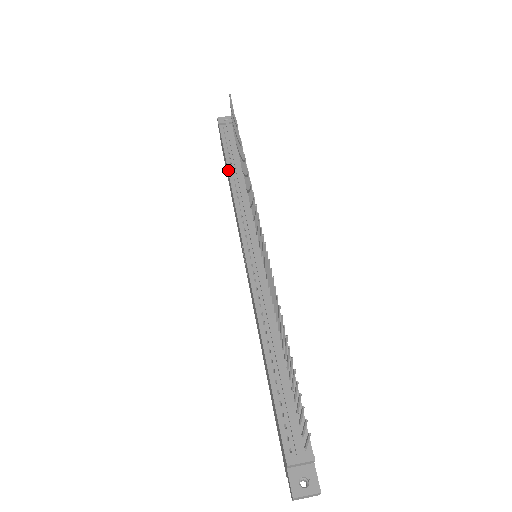
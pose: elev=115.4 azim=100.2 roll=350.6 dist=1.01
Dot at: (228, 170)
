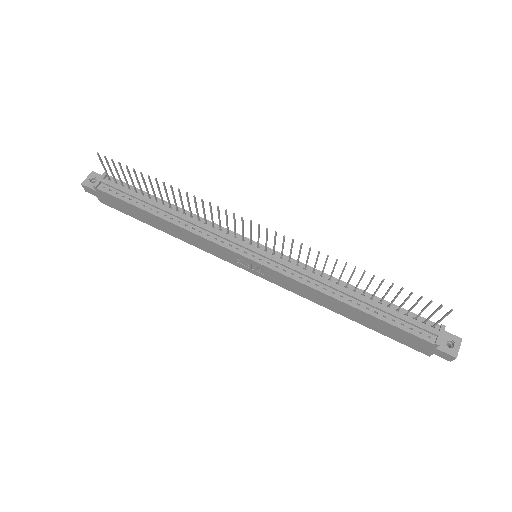
Dot at: (157, 216)
